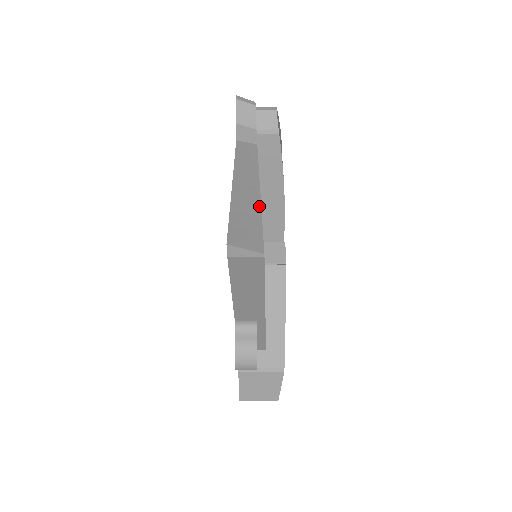
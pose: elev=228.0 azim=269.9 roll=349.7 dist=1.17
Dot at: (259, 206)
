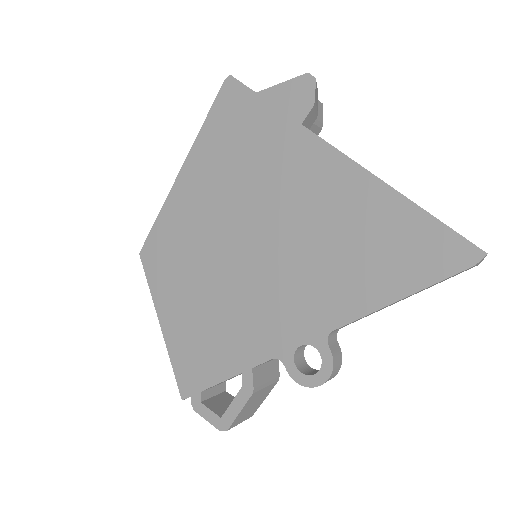
Dot at: occluded
